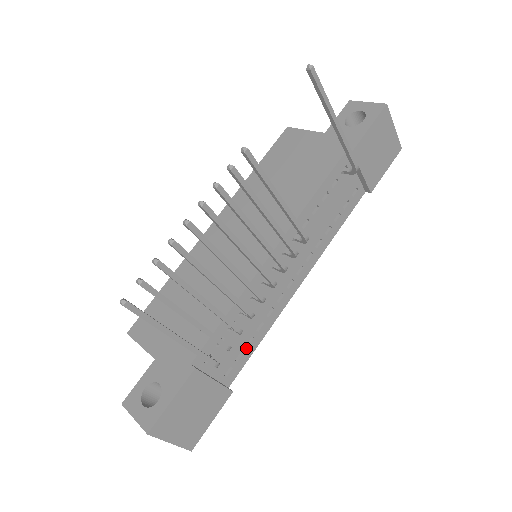
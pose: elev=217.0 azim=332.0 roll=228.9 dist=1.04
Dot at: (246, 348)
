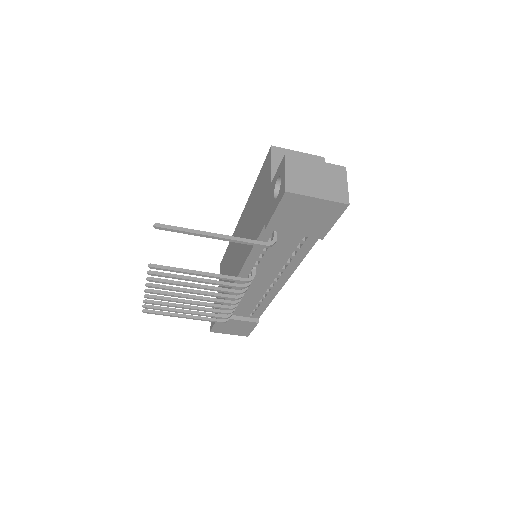
Dot at: (258, 307)
